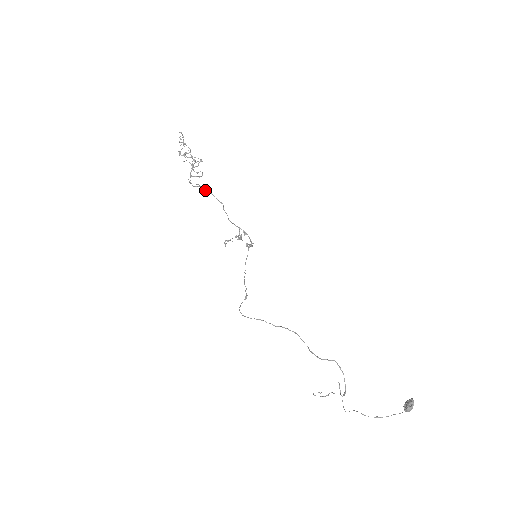
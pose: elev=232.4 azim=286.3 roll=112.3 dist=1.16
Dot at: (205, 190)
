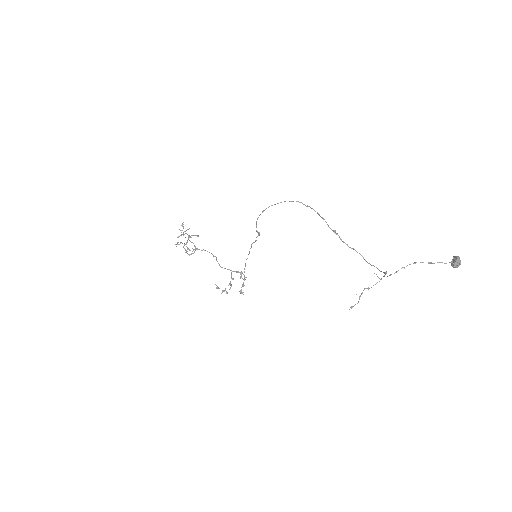
Dot at: occluded
